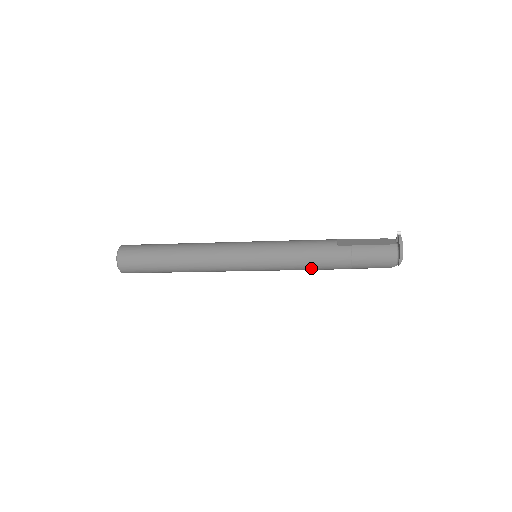
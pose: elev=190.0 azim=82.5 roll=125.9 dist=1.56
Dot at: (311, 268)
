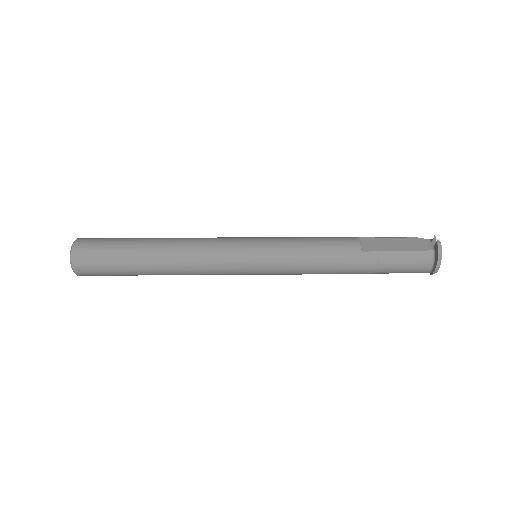
Dot at: occluded
